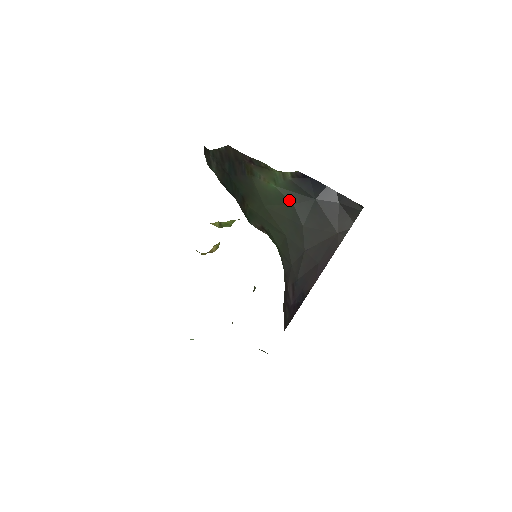
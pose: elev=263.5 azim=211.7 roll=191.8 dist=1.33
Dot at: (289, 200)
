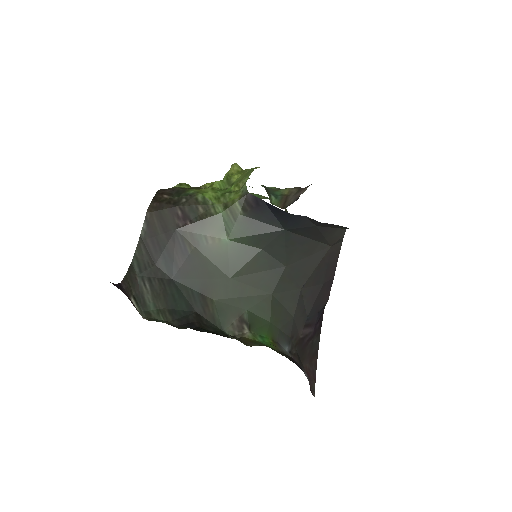
Dot at: (254, 247)
